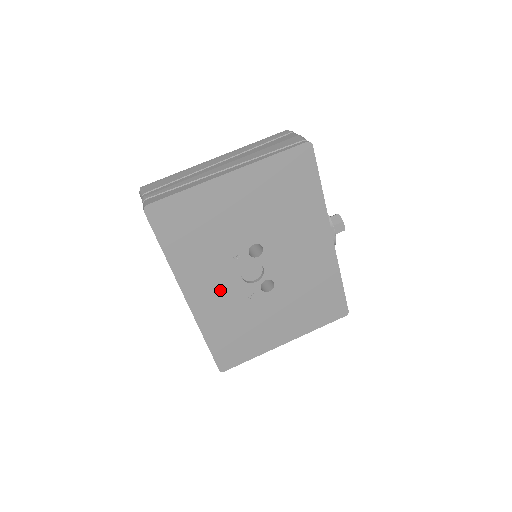
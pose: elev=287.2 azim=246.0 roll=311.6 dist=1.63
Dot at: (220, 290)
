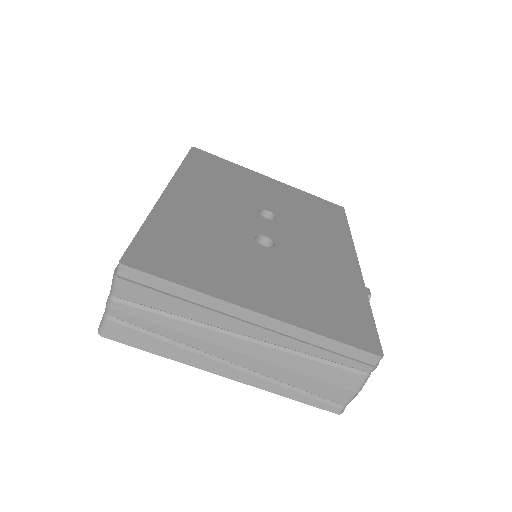
Dot at: occluded
